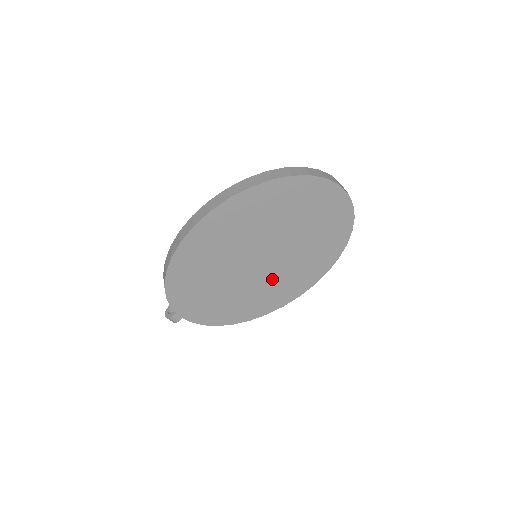
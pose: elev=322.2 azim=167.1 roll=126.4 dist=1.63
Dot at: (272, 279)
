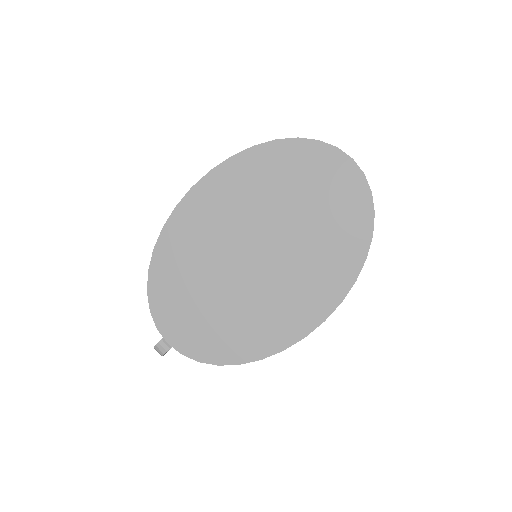
Dot at: (280, 288)
